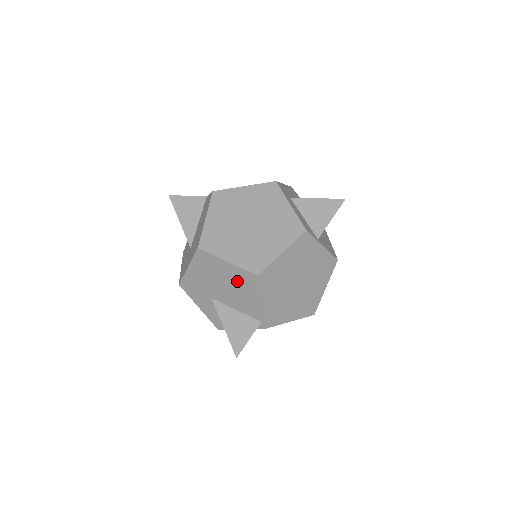
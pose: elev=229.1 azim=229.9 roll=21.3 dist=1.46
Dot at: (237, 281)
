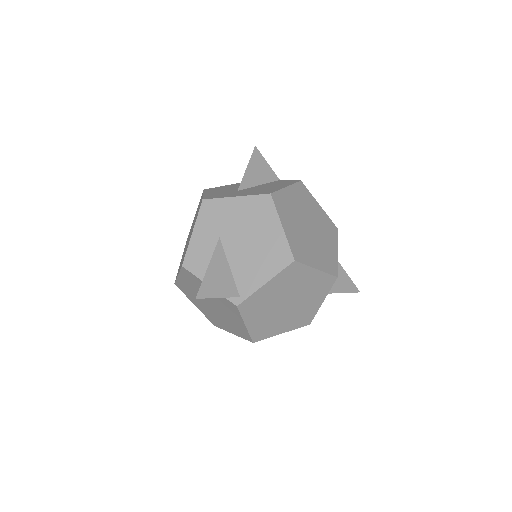
Dot at: (268, 248)
